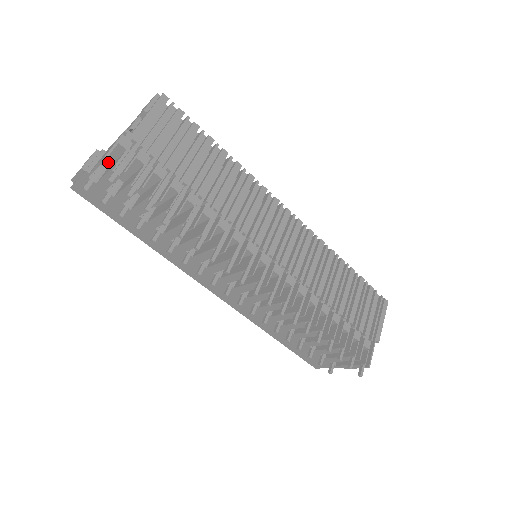
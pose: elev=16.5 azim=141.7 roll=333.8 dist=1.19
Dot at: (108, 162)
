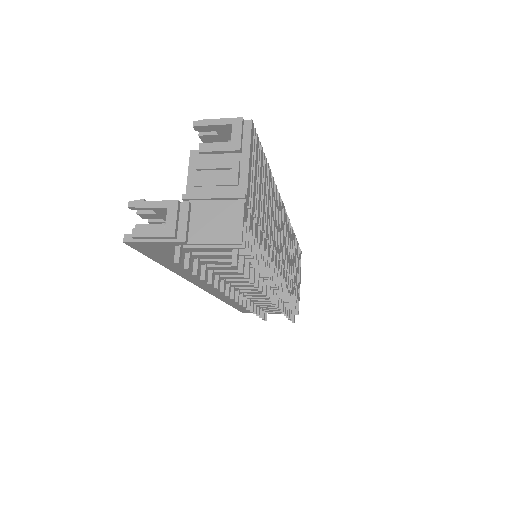
Dot at: (198, 220)
